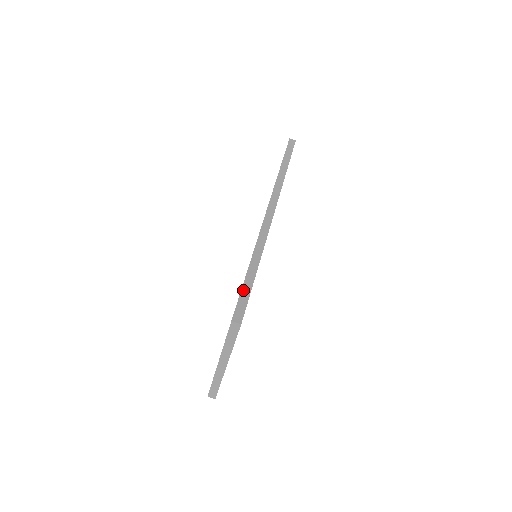
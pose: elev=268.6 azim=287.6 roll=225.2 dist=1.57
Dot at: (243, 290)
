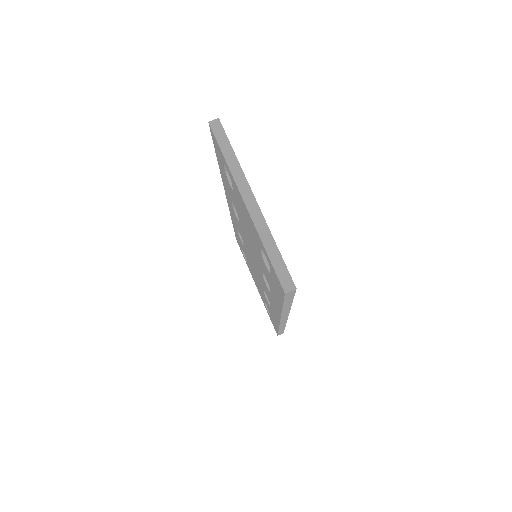
Dot at: occluded
